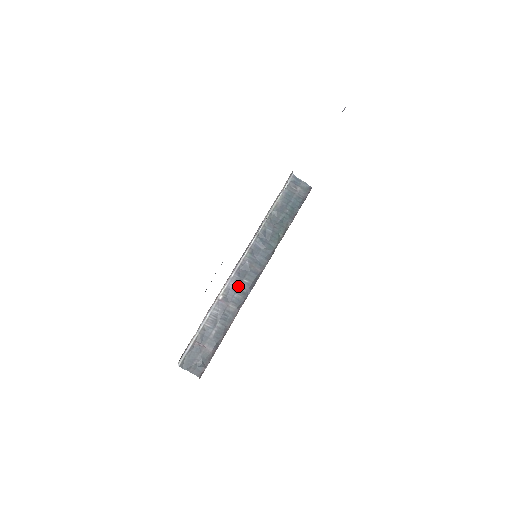
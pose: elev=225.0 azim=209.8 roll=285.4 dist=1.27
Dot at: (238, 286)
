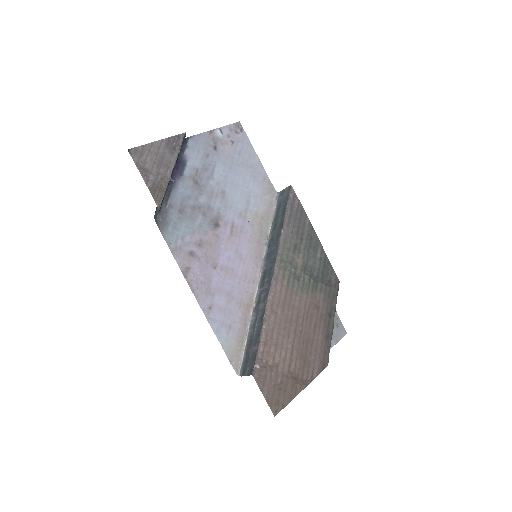
Dot at: (263, 288)
